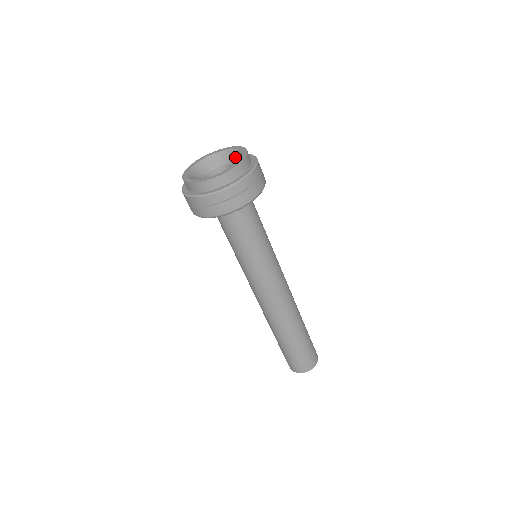
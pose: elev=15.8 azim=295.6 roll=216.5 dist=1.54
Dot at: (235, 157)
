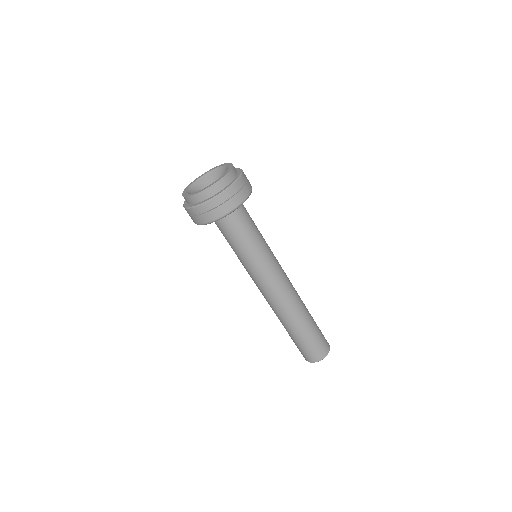
Dot at: occluded
